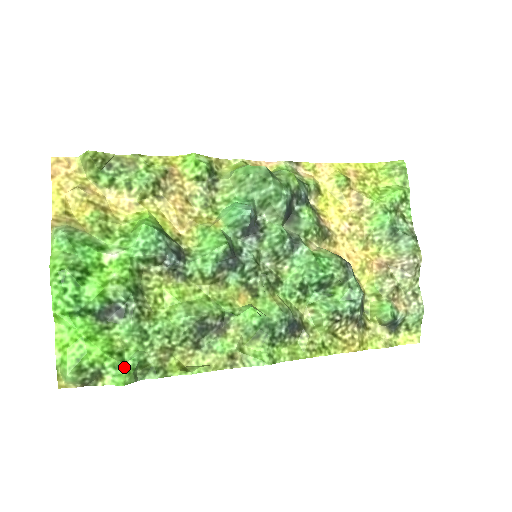
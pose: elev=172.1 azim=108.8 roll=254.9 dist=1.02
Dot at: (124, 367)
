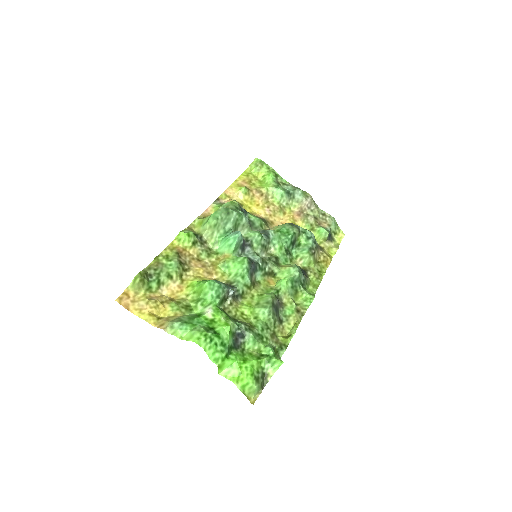
Dot at: (272, 357)
